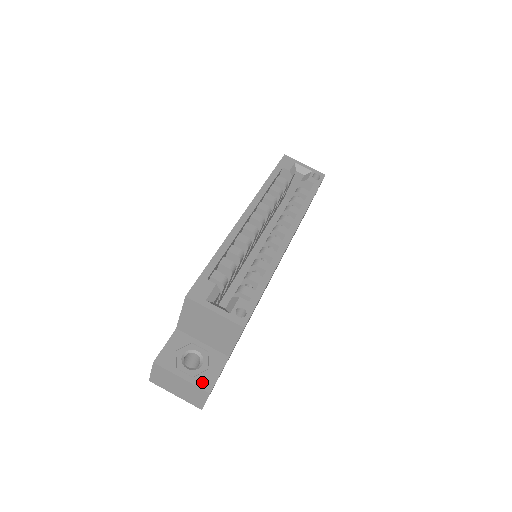
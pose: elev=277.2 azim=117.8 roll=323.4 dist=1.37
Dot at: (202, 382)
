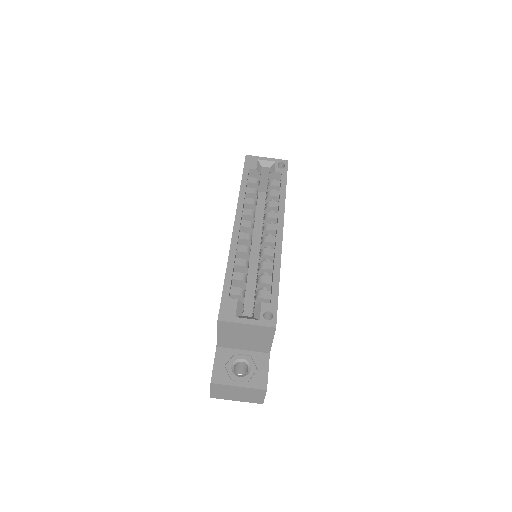
Dot at: (257, 383)
